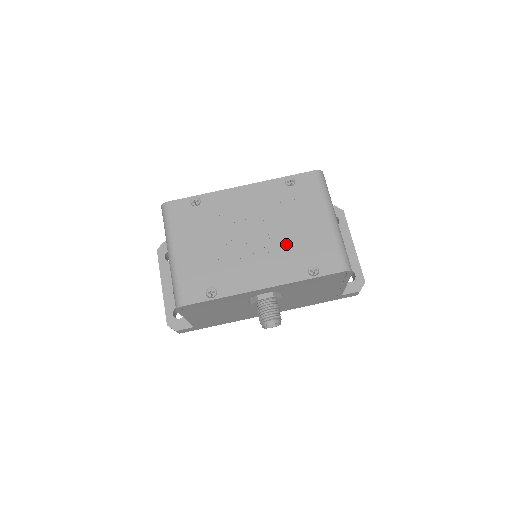
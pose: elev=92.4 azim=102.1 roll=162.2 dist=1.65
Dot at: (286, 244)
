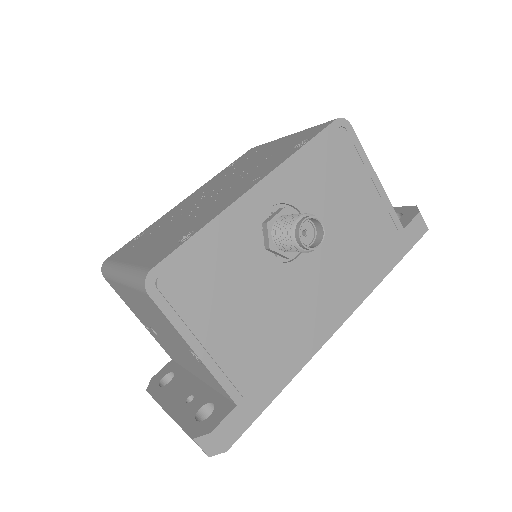
Dot at: (255, 167)
